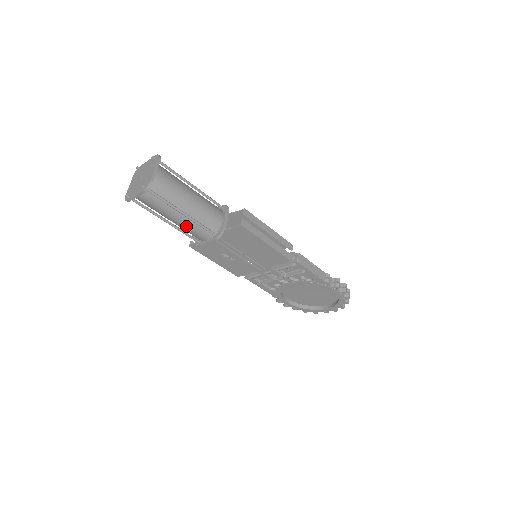
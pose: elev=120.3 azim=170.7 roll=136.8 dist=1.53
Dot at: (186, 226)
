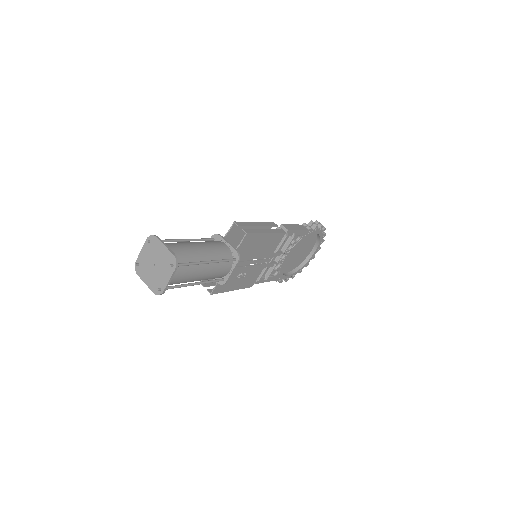
Dot at: (212, 273)
